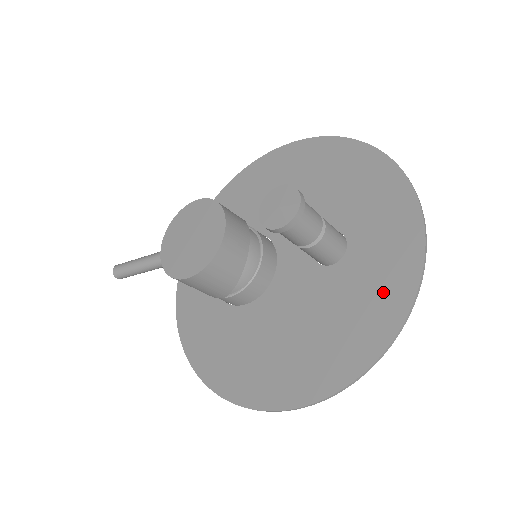
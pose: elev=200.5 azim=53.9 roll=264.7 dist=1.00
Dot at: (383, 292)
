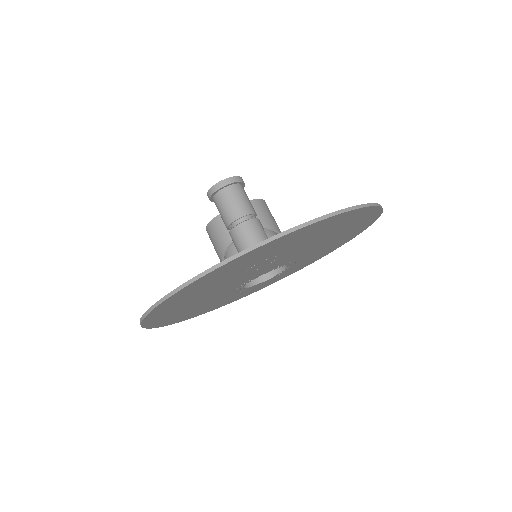
Dot at: occluded
